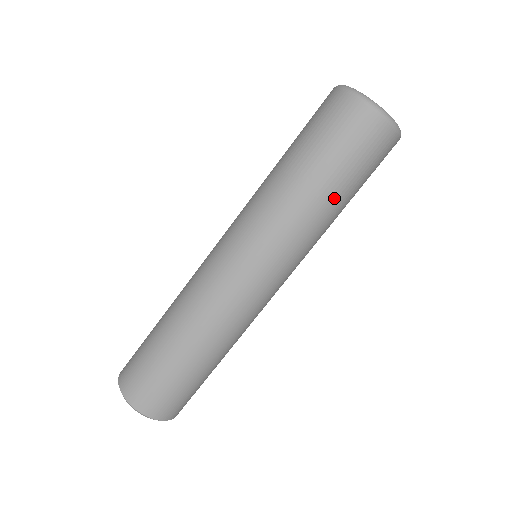
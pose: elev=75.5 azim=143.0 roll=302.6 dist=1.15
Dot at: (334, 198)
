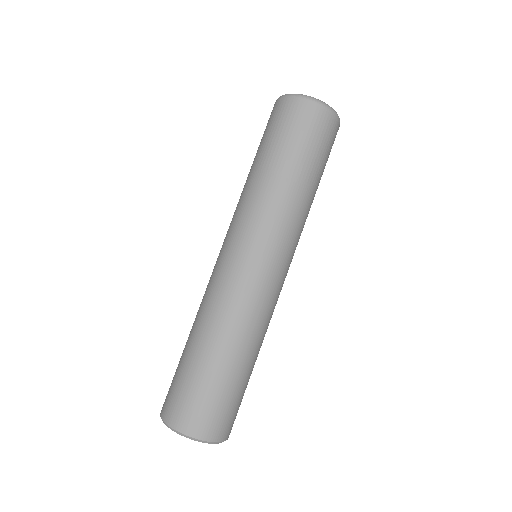
Dot at: (315, 186)
